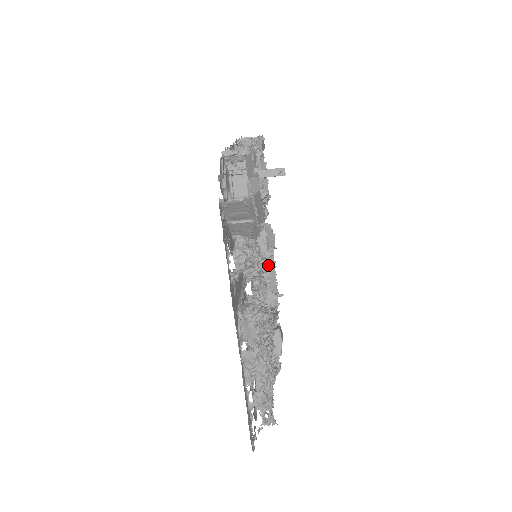
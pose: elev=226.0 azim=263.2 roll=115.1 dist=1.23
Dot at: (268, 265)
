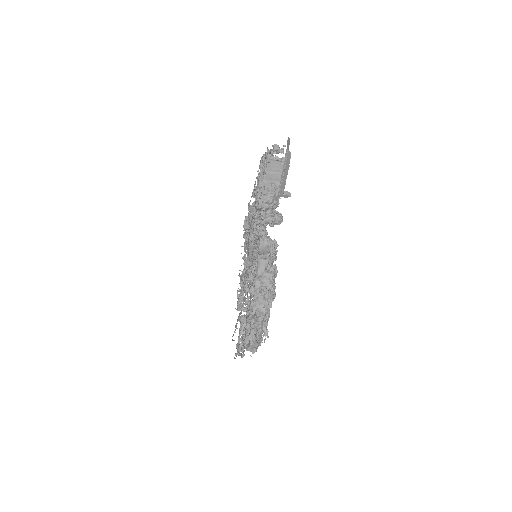
Dot at: (282, 217)
